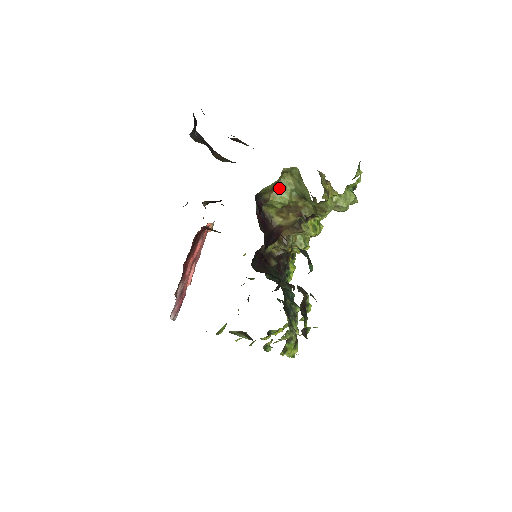
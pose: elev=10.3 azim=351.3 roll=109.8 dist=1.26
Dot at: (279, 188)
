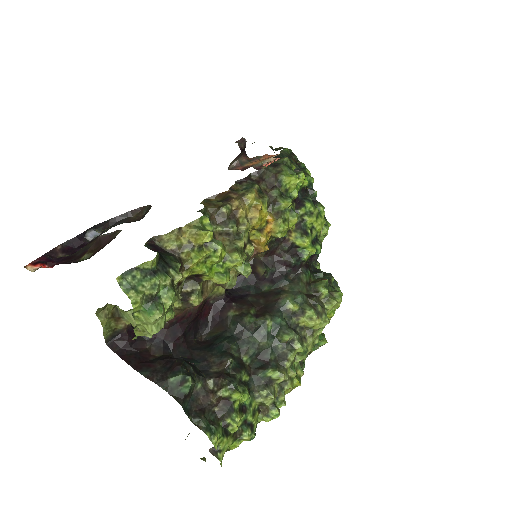
Dot at: (121, 314)
